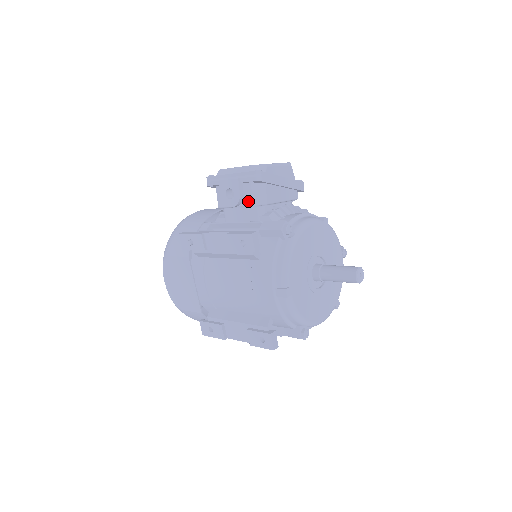
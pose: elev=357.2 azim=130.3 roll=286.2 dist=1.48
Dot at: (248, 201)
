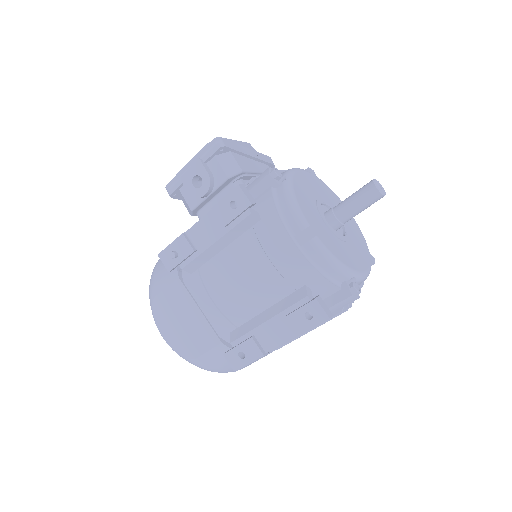
Dot at: (220, 177)
